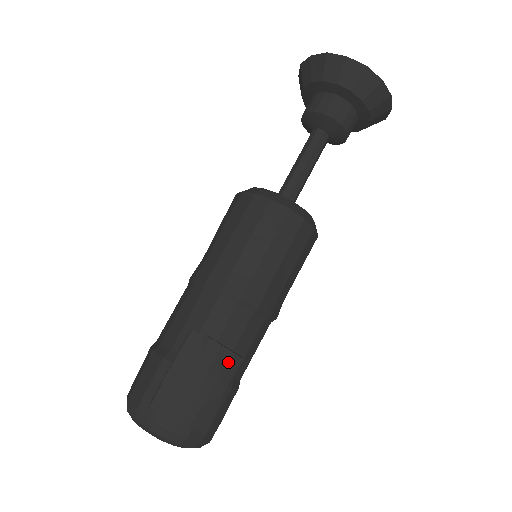
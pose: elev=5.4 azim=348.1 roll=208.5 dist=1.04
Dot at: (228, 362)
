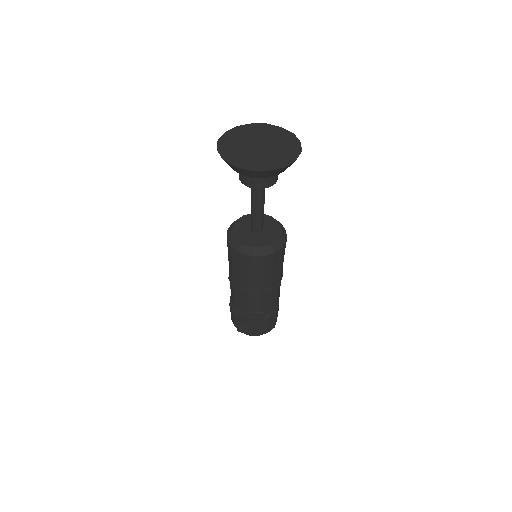
Dot at: (259, 316)
